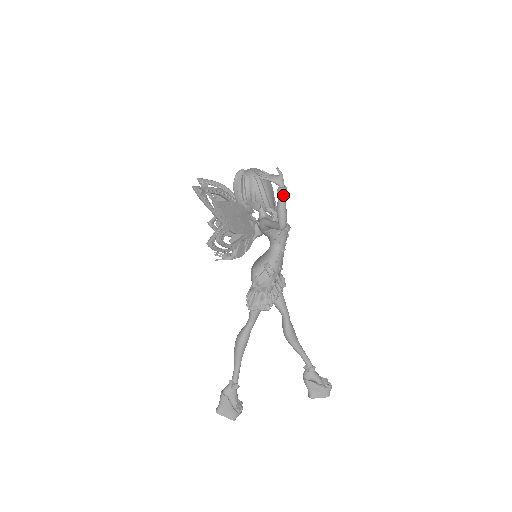
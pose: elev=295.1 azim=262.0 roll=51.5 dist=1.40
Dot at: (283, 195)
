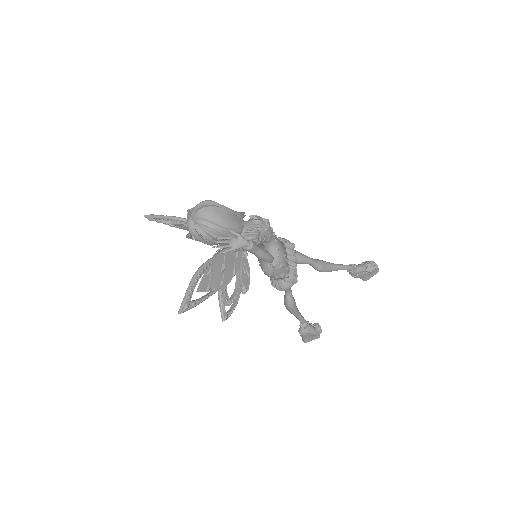
Dot at: (254, 250)
